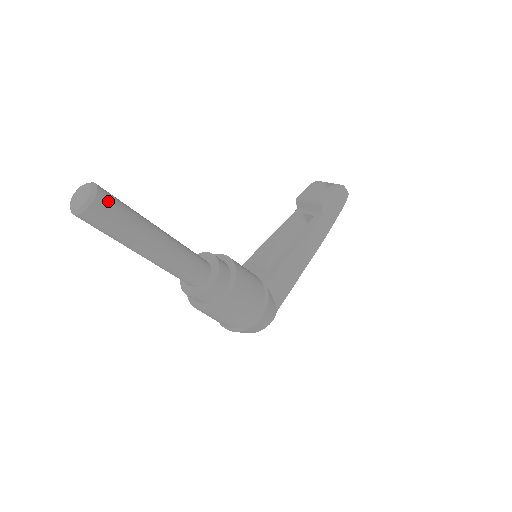
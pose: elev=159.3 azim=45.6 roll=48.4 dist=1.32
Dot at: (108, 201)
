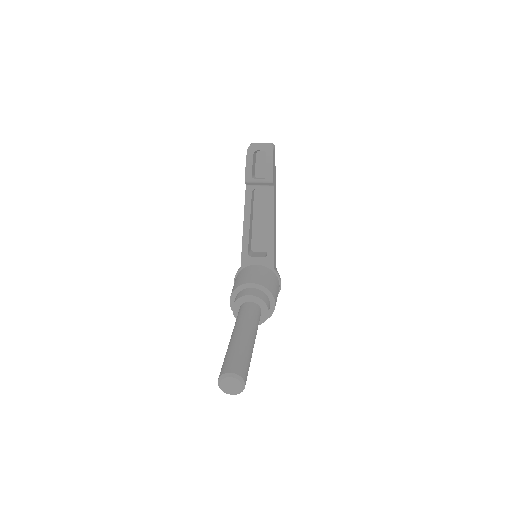
Dot at: (245, 372)
